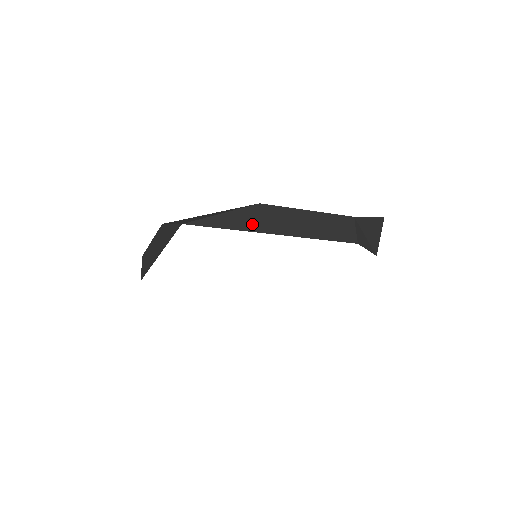
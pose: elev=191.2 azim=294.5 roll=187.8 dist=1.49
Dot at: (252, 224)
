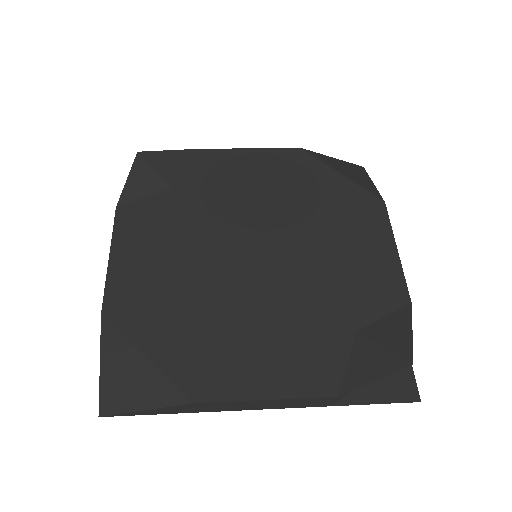
Dot at: (183, 411)
